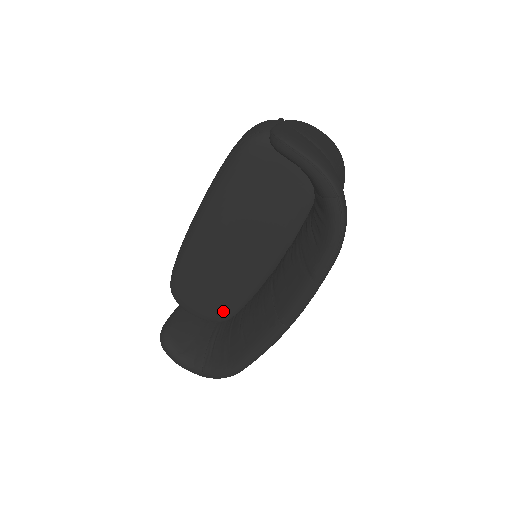
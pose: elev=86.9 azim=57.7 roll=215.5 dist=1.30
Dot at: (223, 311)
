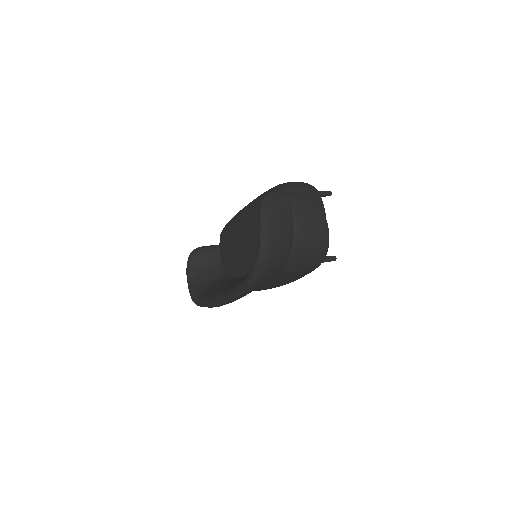
Dot at: (229, 269)
